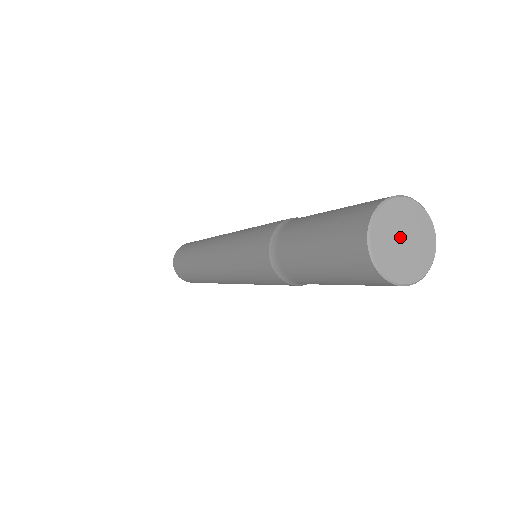
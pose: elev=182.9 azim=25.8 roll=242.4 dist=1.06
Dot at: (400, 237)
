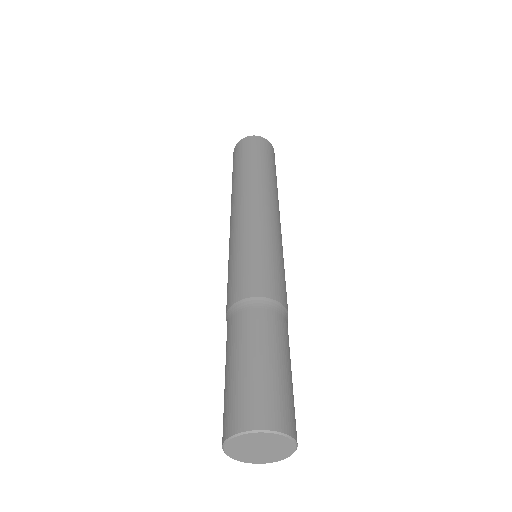
Dot at: (255, 450)
